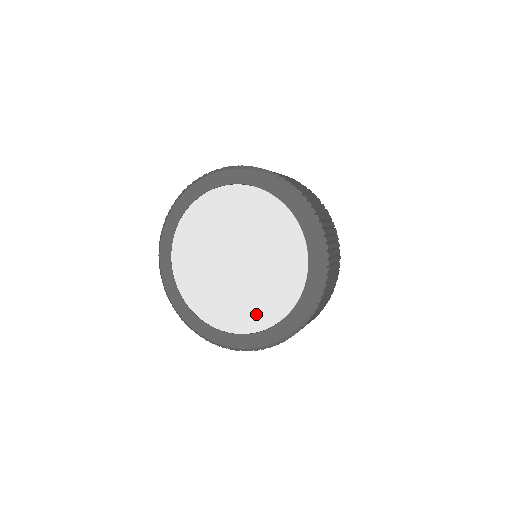
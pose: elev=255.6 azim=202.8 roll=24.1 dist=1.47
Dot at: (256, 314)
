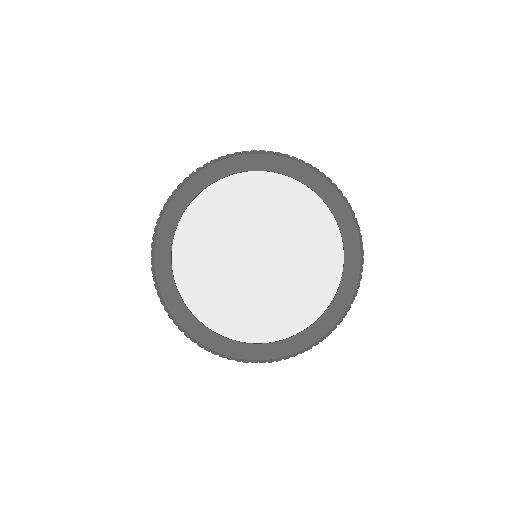
Dot at: (299, 309)
